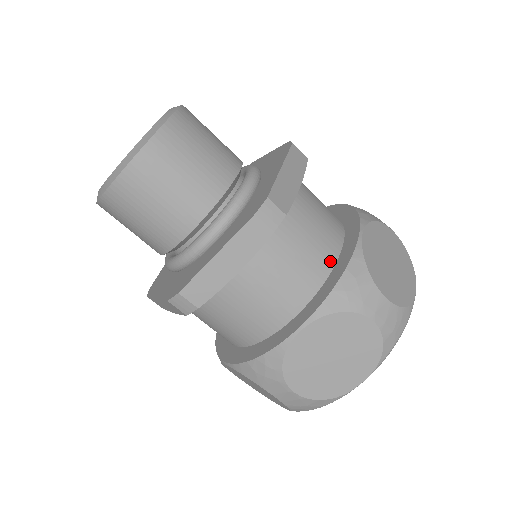
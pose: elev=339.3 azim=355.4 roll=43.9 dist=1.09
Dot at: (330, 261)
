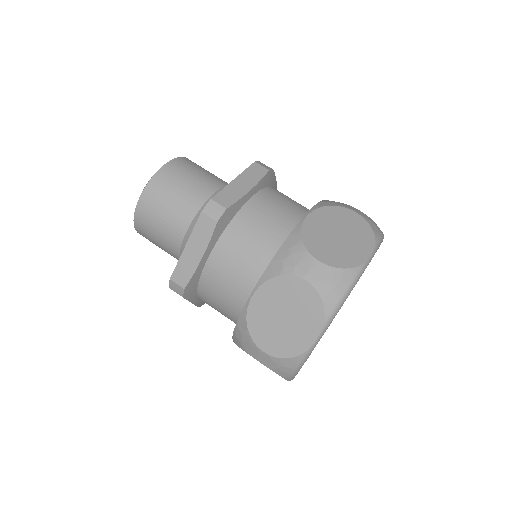
Dot at: (281, 241)
